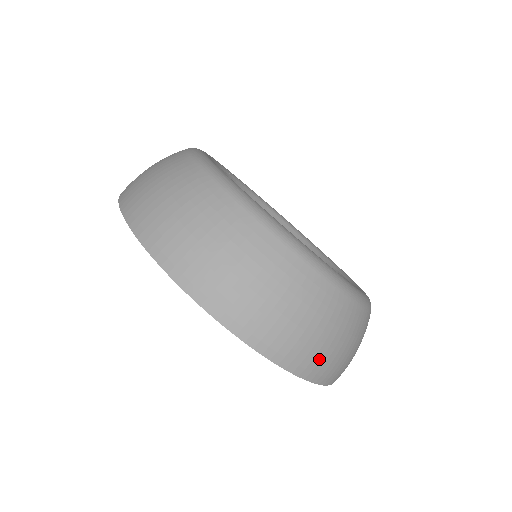
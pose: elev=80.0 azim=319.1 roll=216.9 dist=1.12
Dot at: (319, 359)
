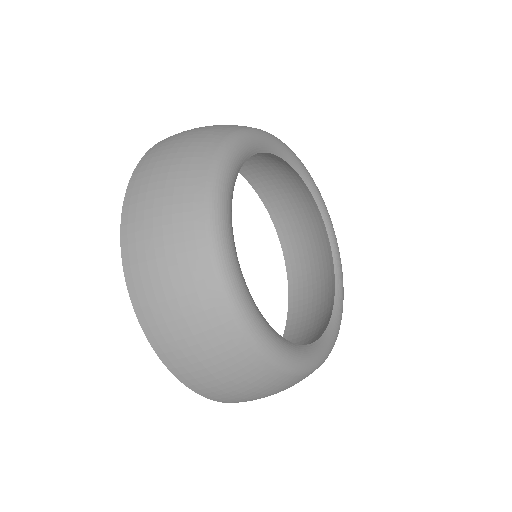
Dot at: occluded
